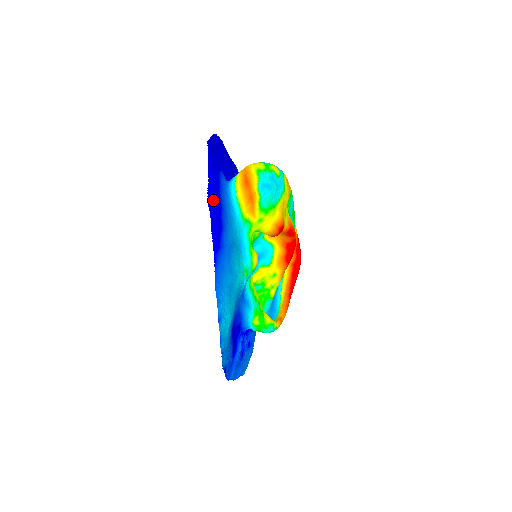
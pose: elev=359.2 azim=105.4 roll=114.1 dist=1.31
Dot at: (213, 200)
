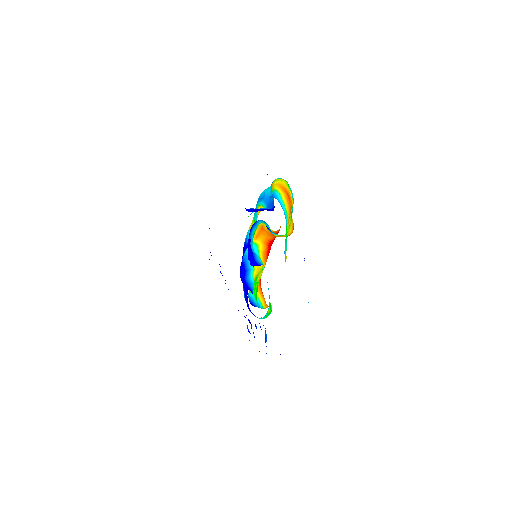
Dot at: occluded
